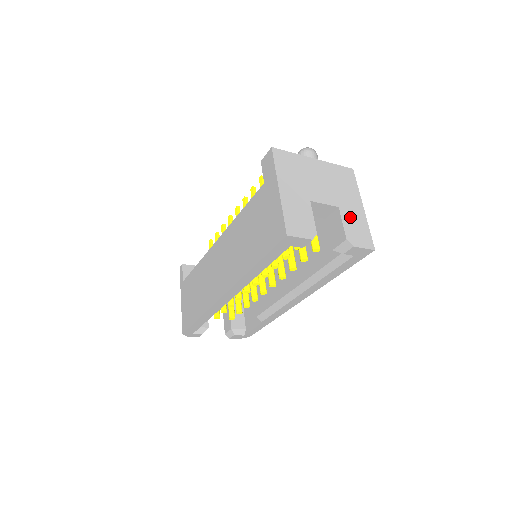
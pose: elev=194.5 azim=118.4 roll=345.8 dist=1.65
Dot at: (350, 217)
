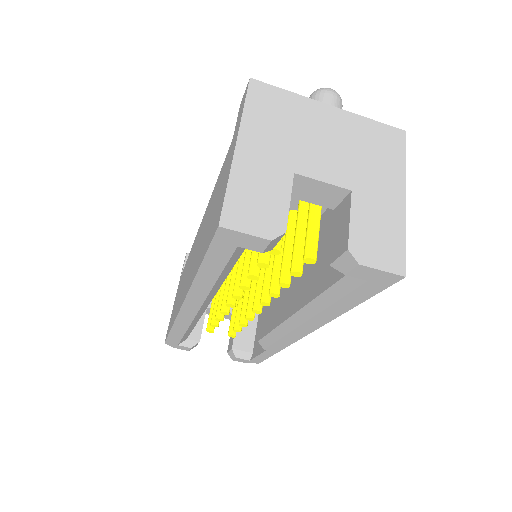
Dot at: (370, 211)
